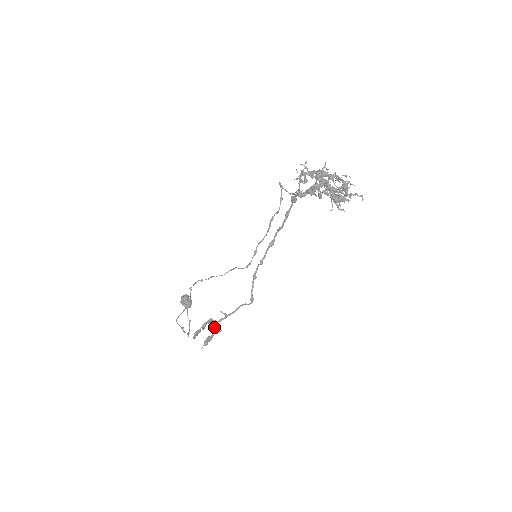
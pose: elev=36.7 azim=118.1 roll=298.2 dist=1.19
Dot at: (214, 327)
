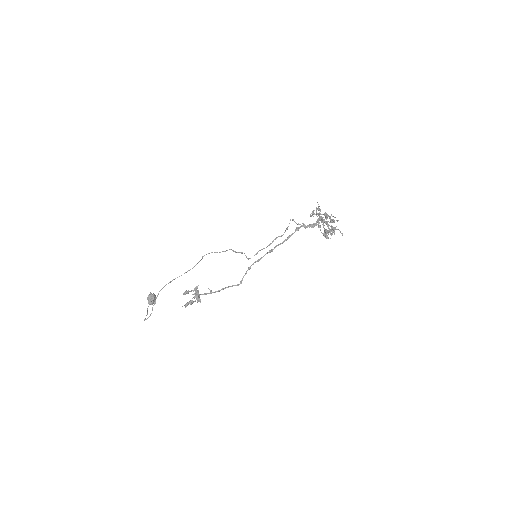
Dot at: (199, 296)
